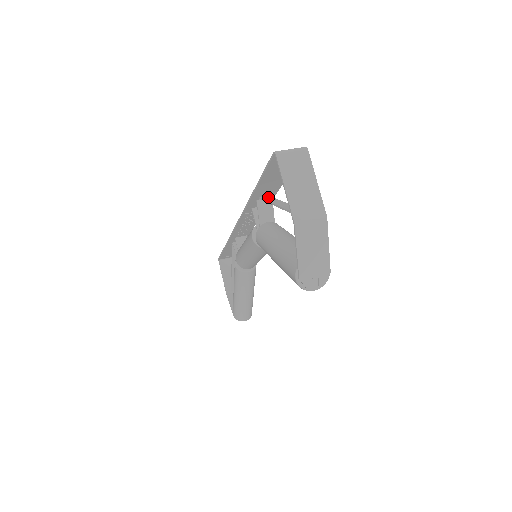
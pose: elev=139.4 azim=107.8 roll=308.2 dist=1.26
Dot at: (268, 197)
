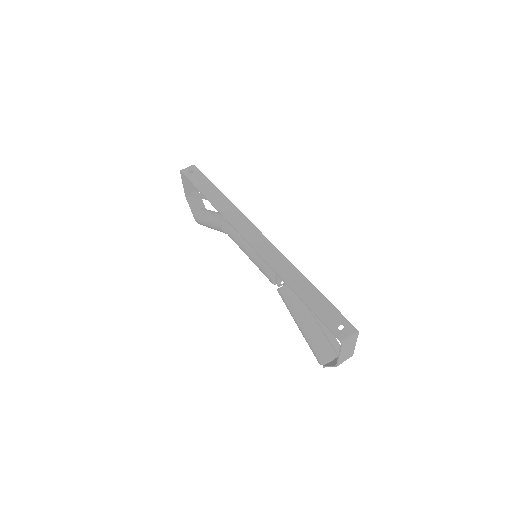
Dot at: occluded
